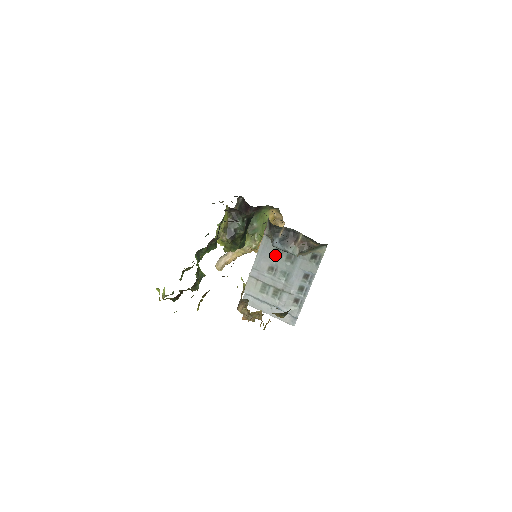
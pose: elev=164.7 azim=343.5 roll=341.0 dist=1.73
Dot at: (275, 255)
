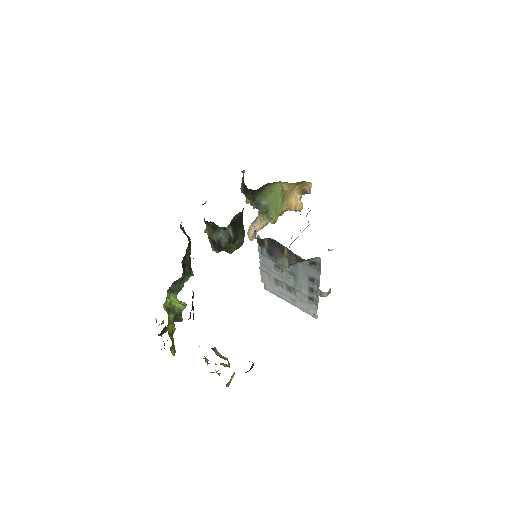
Dot at: occluded
